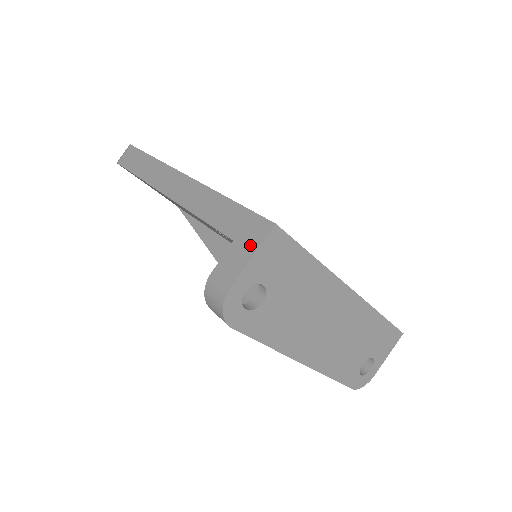
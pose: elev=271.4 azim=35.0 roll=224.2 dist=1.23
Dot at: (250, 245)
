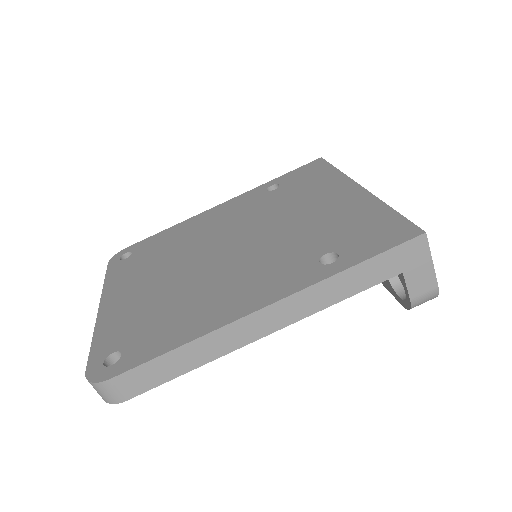
Dot at: (422, 260)
